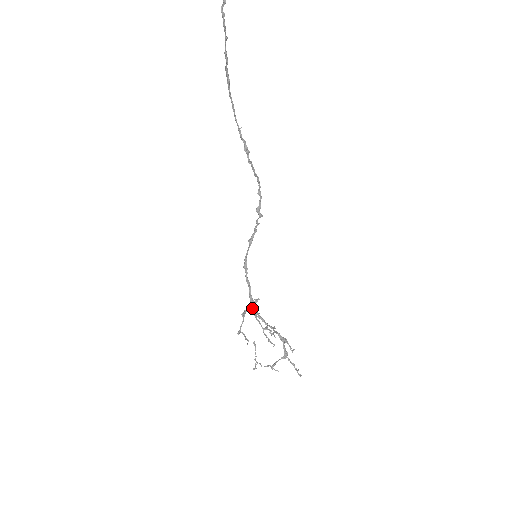
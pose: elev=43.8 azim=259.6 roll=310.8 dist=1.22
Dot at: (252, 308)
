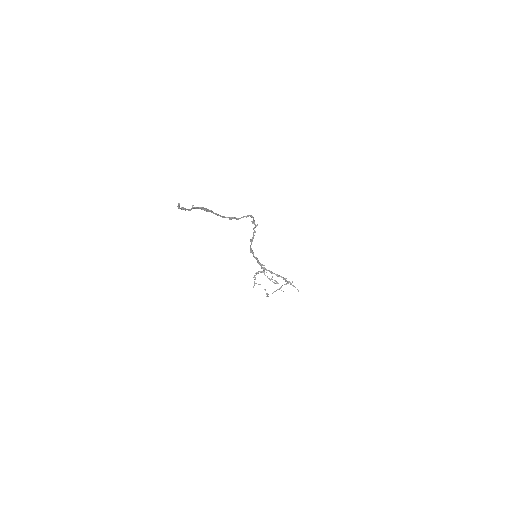
Dot at: (261, 267)
